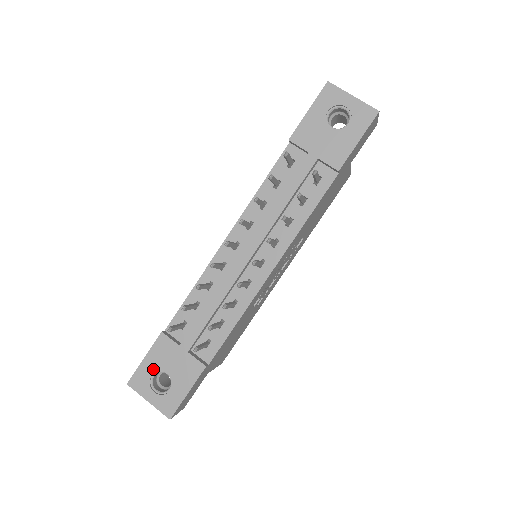
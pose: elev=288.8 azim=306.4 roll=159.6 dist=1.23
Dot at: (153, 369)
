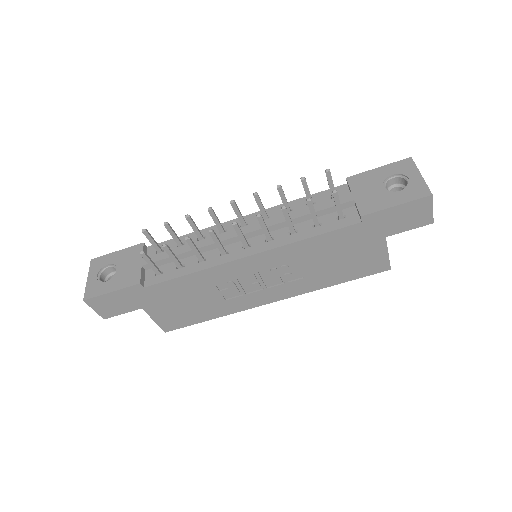
Dot at: (113, 261)
